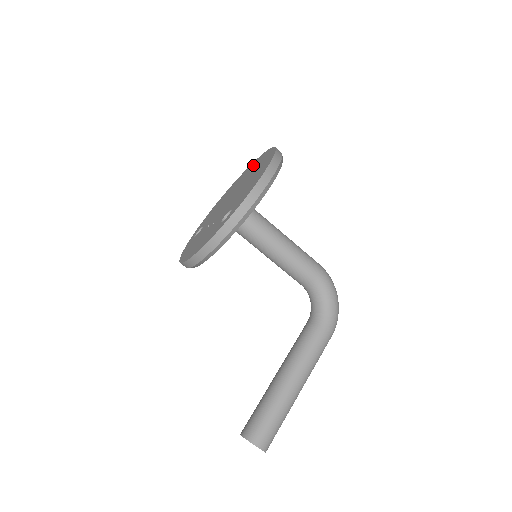
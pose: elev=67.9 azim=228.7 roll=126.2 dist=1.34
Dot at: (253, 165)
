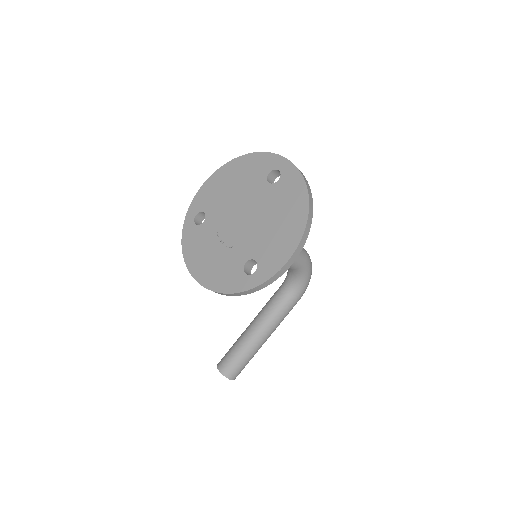
Dot at: (271, 168)
